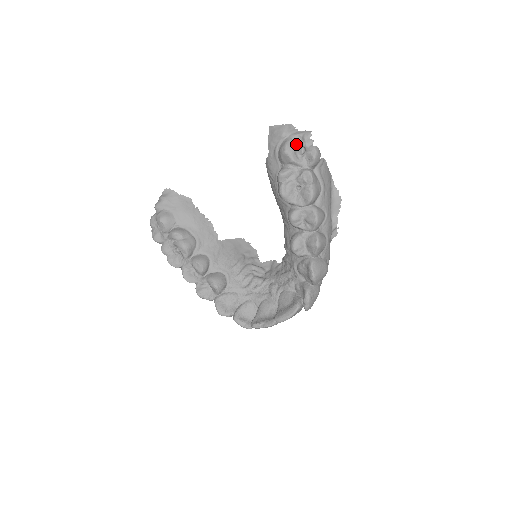
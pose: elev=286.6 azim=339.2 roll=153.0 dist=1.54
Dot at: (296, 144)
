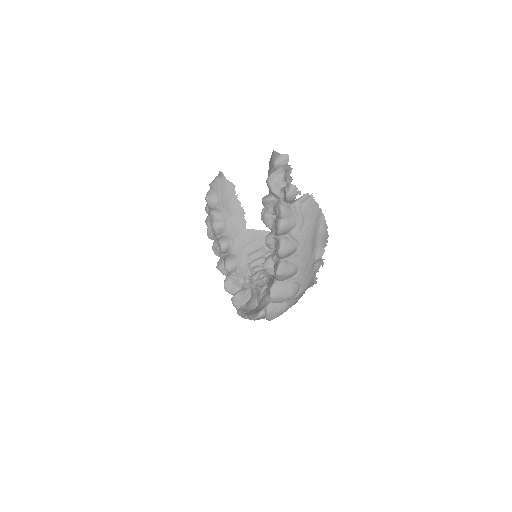
Dot at: (280, 177)
